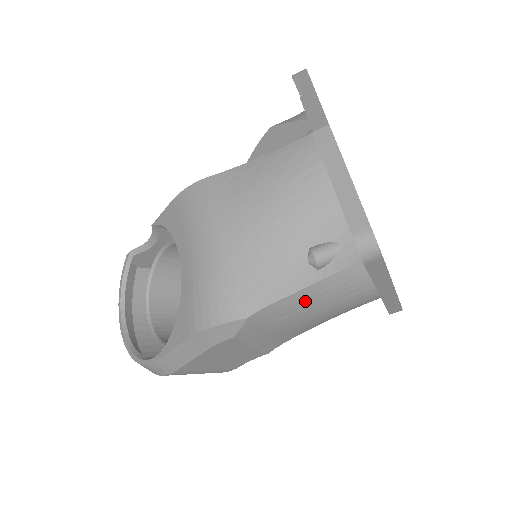
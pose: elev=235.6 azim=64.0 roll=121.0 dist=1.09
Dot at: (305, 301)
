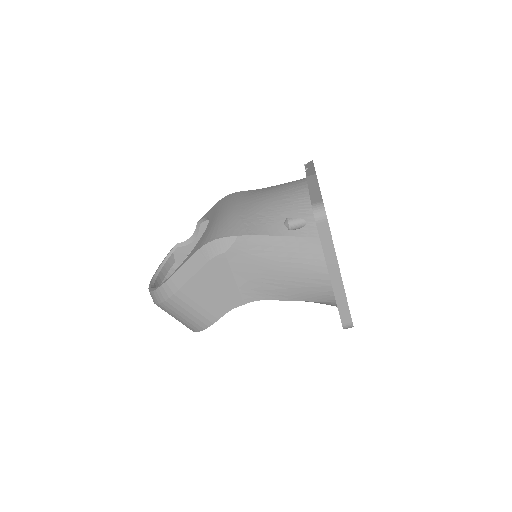
Dot at: (277, 248)
